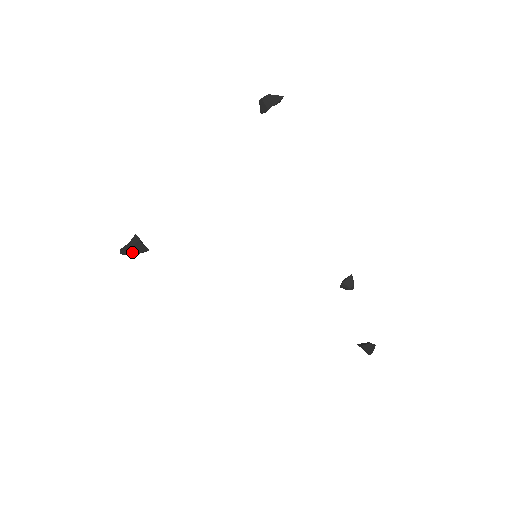
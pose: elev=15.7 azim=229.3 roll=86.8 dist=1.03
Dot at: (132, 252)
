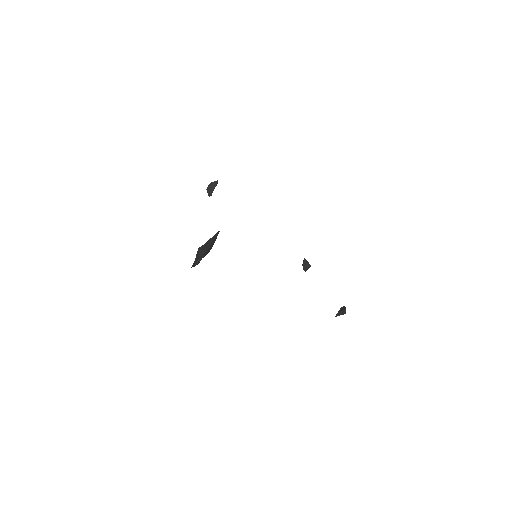
Dot at: (207, 248)
